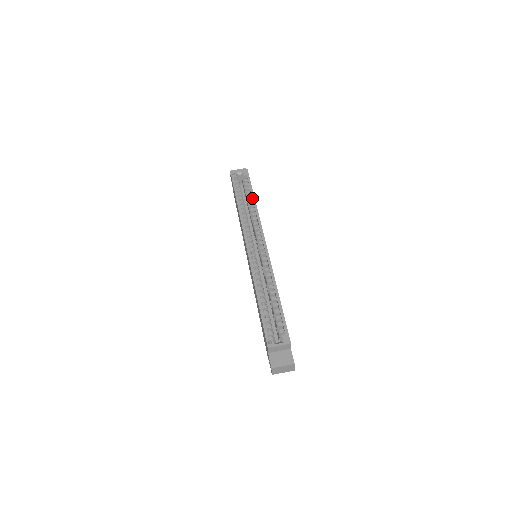
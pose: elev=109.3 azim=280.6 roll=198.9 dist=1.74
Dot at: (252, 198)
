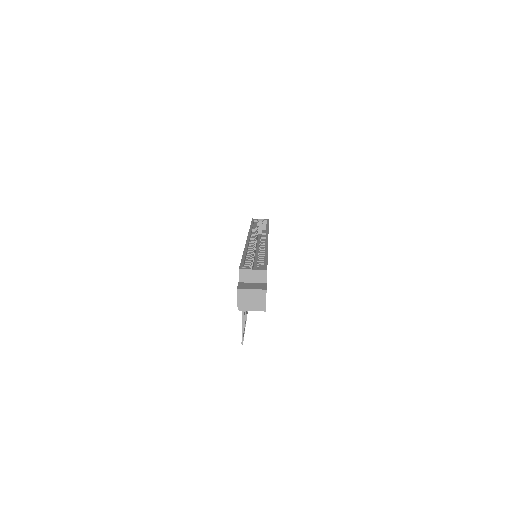
Dot at: (266, 226)
